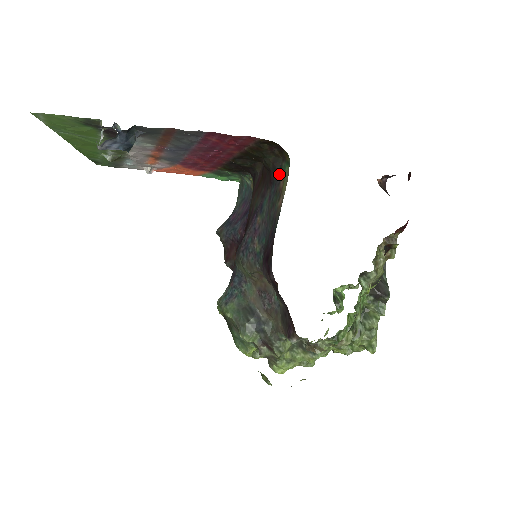
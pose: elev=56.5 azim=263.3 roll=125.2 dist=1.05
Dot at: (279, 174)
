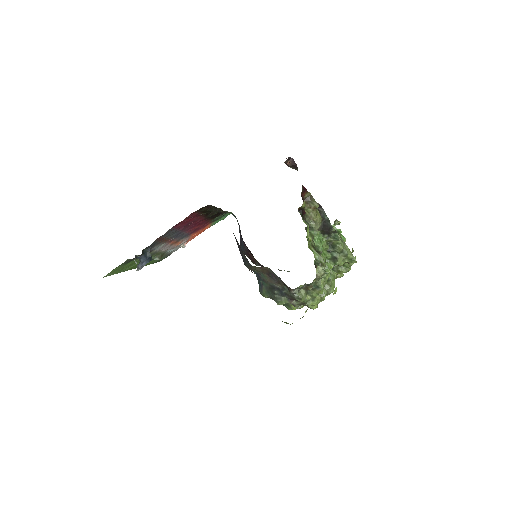
Dot at: occluded
